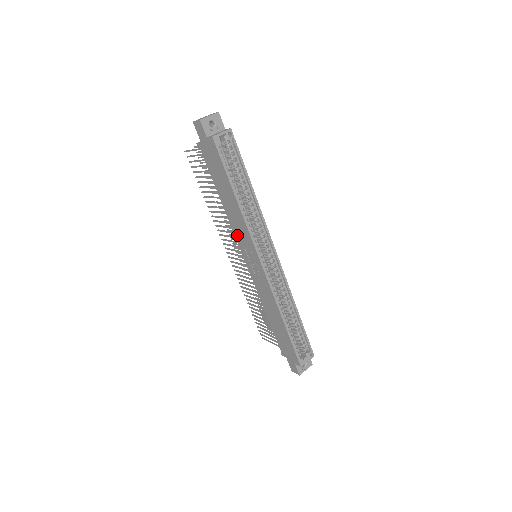
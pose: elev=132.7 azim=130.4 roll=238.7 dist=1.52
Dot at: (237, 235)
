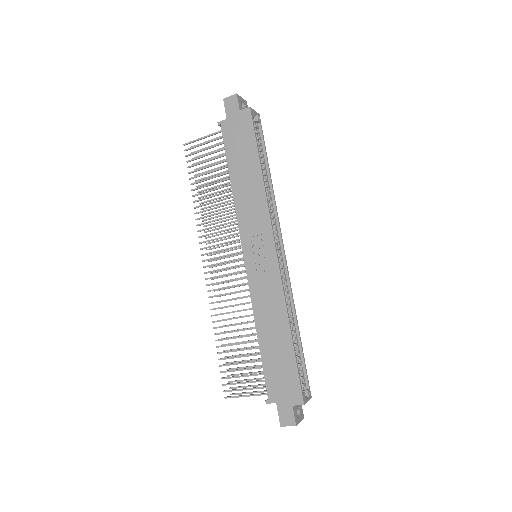
Dot at: (243, 223)
